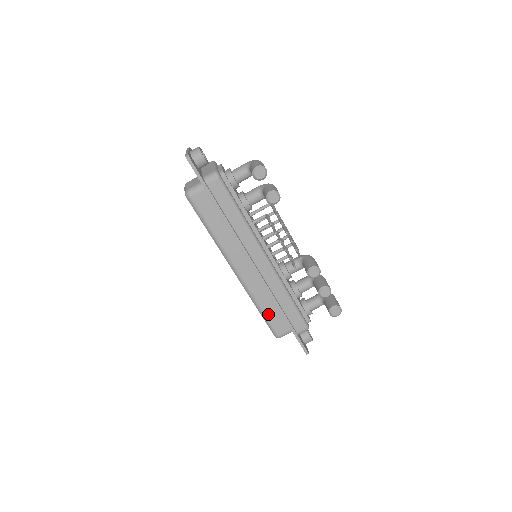
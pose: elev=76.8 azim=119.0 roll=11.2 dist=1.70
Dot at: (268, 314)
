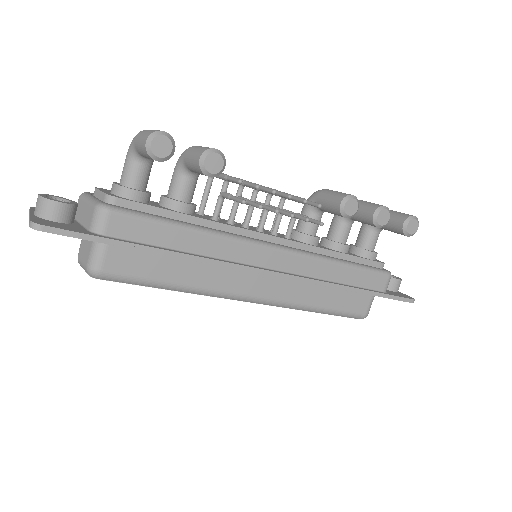
Dot at: (333, 306)
